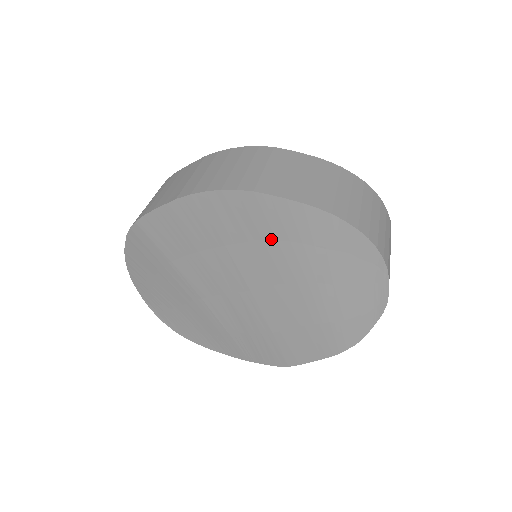
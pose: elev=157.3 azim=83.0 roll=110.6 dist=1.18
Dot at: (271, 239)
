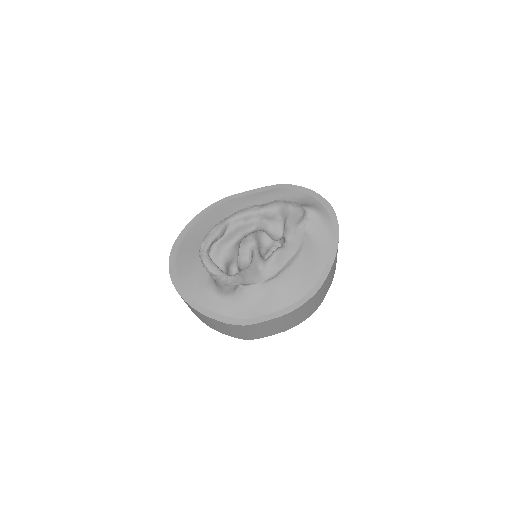
Dot at: occluded
